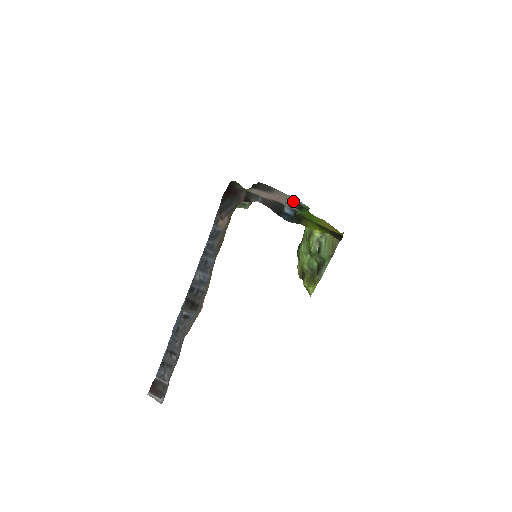
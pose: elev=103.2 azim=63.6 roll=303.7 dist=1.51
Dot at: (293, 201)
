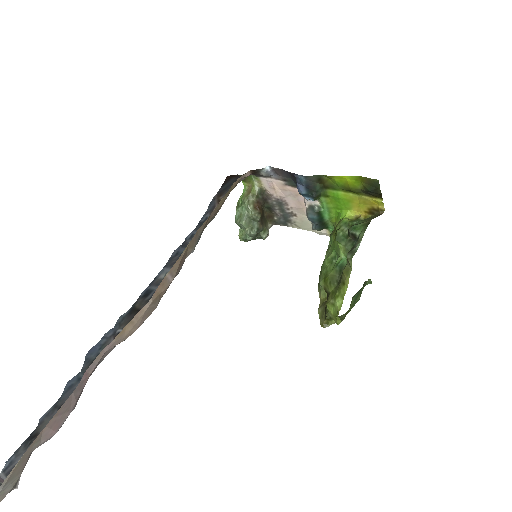
Dot at: (315, 231)
